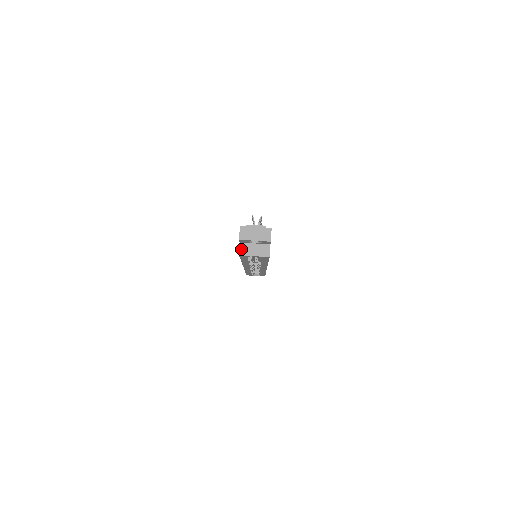
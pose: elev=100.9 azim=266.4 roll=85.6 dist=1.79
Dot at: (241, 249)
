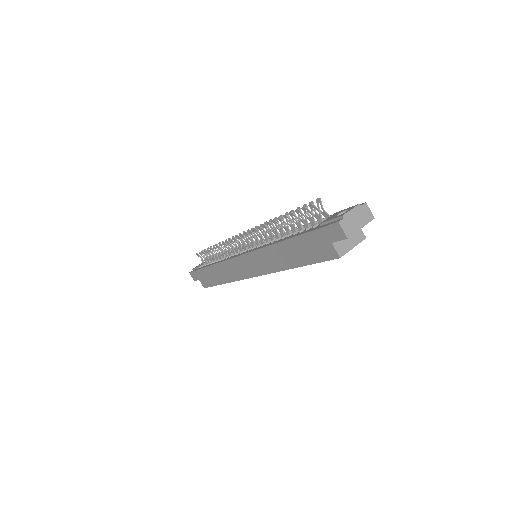
Dot at: (338, 250)
